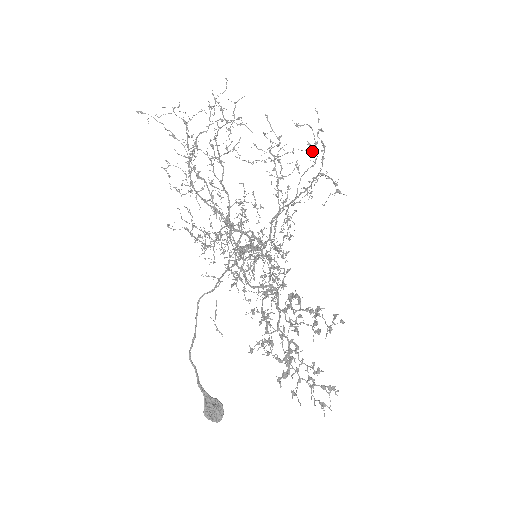
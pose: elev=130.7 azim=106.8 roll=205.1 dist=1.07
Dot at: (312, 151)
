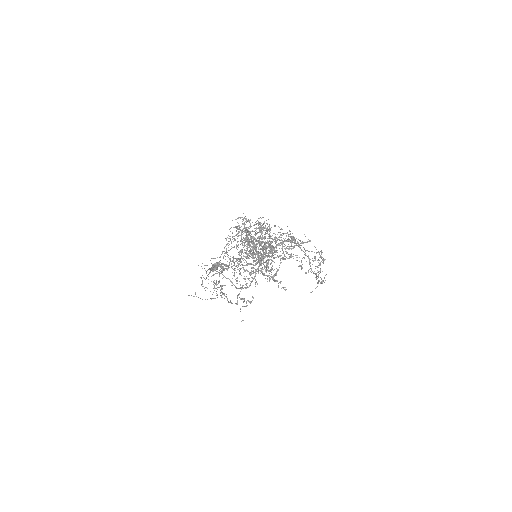
Dot at: (321, 253)
